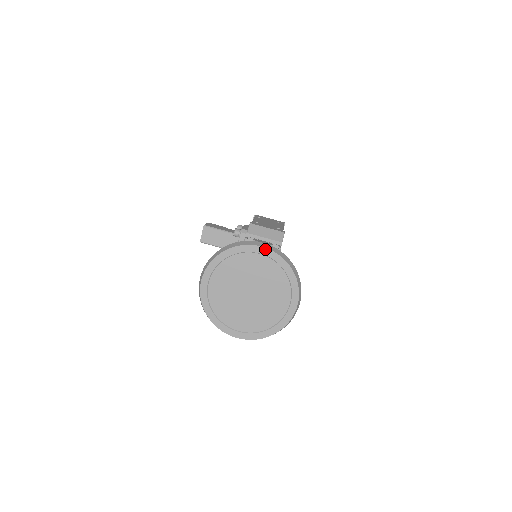
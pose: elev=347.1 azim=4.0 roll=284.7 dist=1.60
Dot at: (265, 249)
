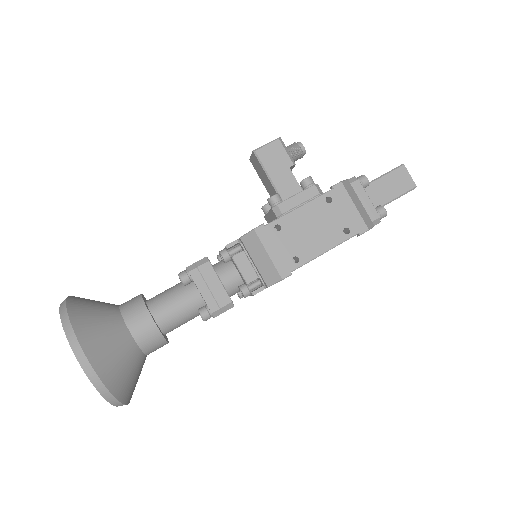
Dot at: (80, 364)
